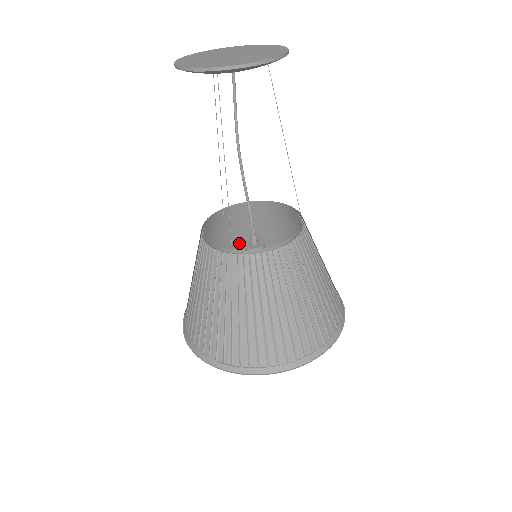
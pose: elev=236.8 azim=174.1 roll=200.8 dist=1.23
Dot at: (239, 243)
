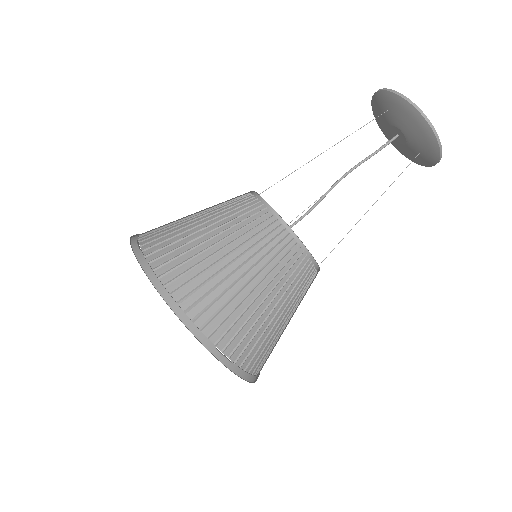
Dot at: occluded
